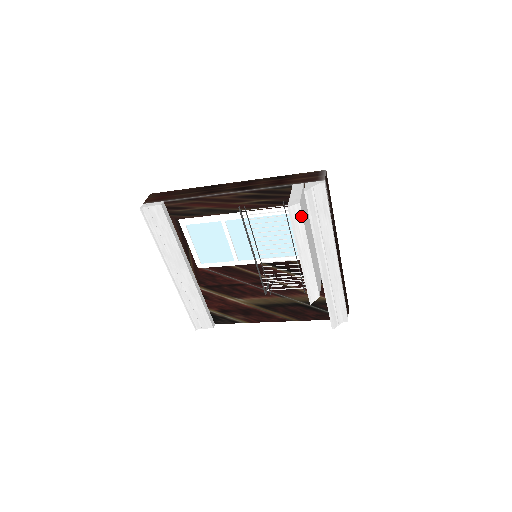
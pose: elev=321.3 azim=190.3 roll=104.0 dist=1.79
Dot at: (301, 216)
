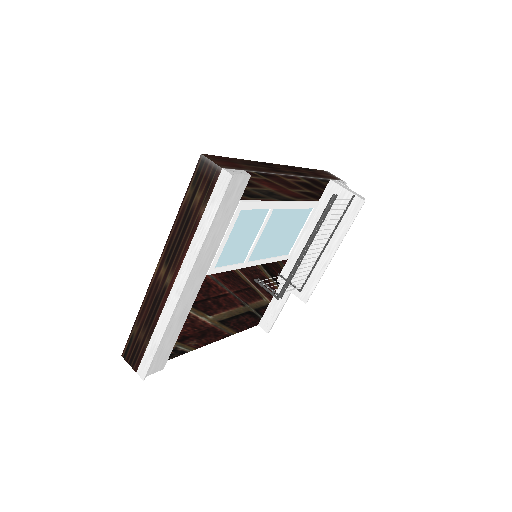
Dot at: occluded
